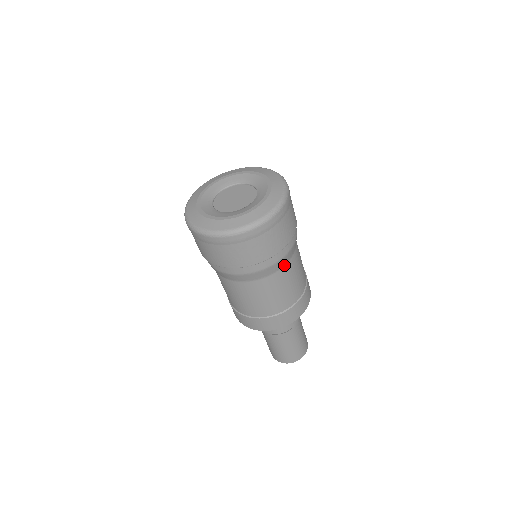
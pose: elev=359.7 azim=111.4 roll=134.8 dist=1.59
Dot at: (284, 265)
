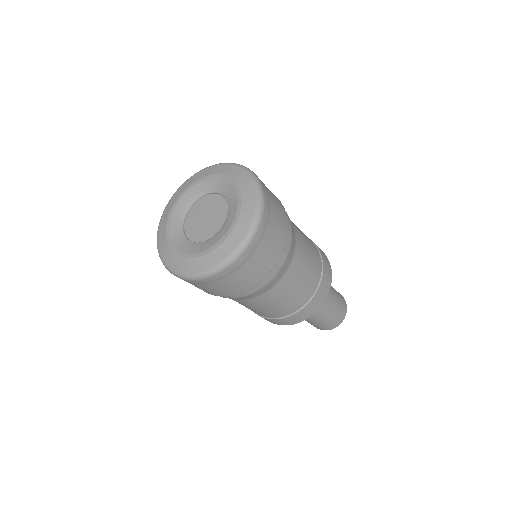
Dot at: (277, 282)
